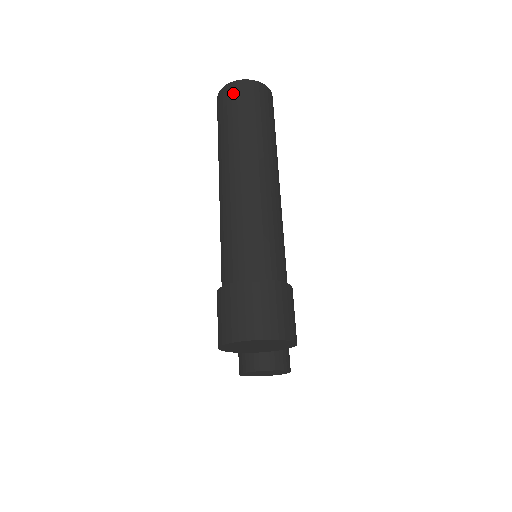
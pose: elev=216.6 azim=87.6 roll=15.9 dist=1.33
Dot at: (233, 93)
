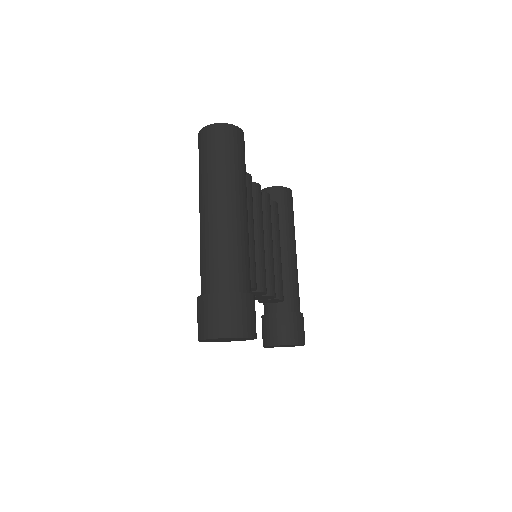
Dot at: (204, 137)
